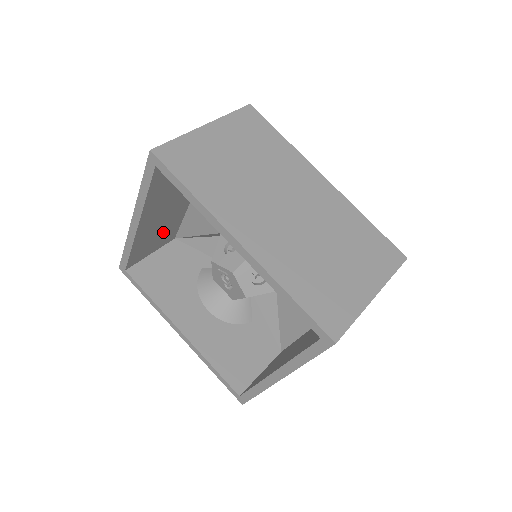
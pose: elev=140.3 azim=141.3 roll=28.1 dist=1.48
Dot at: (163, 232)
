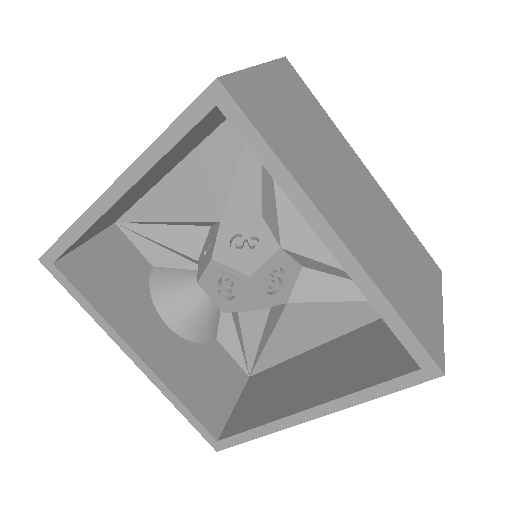
Dot at: (119, 211)
